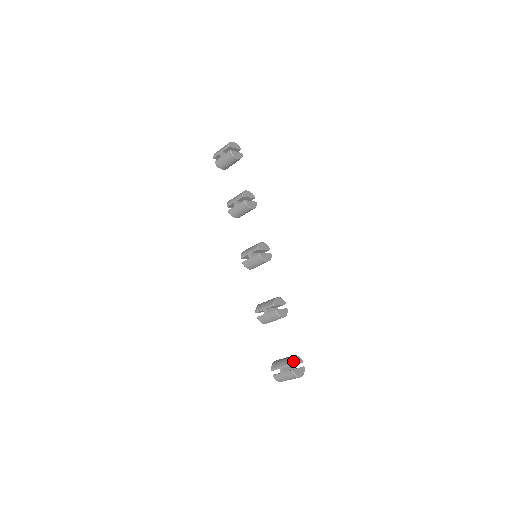
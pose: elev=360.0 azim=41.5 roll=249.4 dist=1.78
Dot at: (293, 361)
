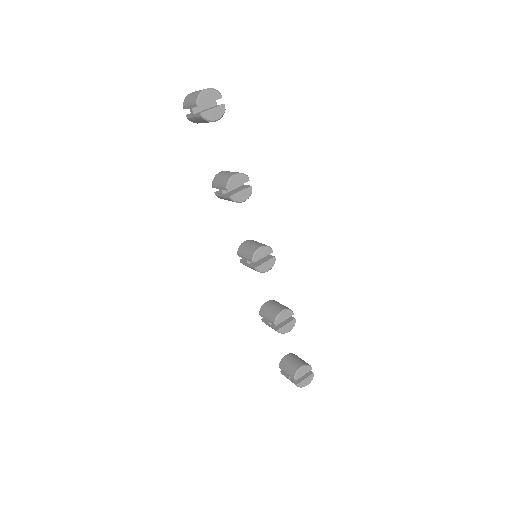
Dot at: (298, 375)
